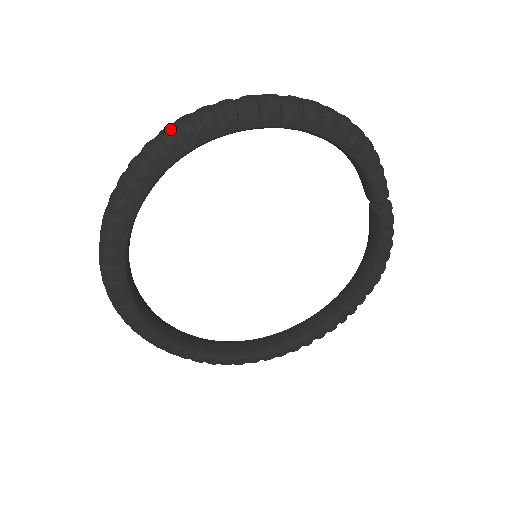
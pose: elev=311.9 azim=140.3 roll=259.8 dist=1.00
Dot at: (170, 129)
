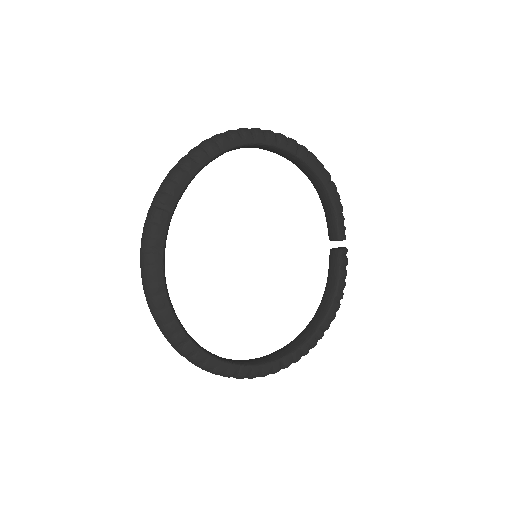
Dot at: (235, 130)
